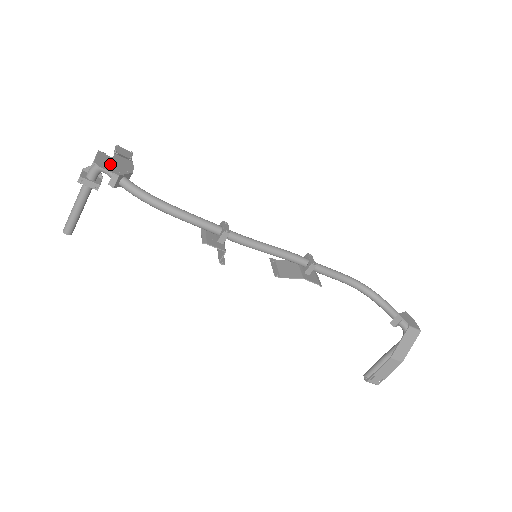
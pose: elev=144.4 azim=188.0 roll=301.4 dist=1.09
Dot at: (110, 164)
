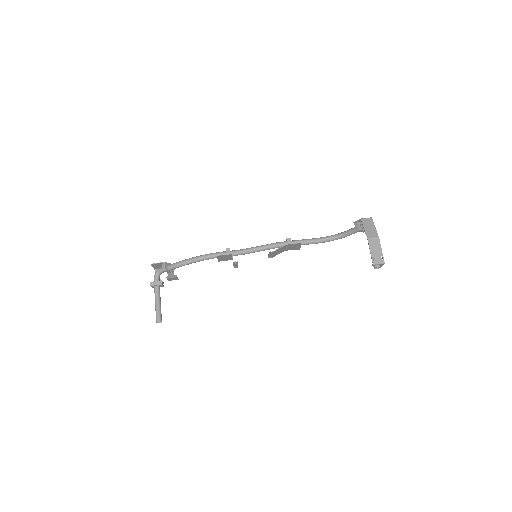
Dot at: (160, 265)
